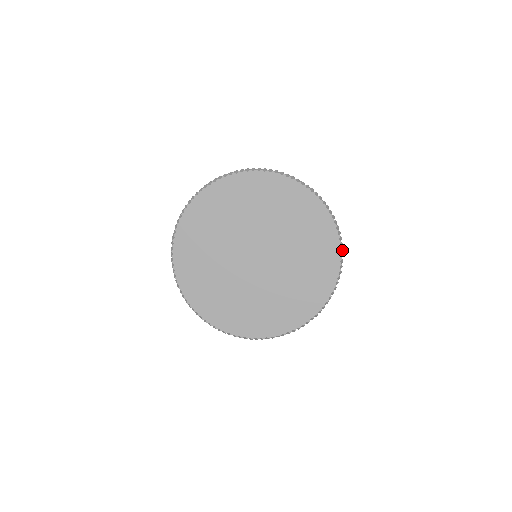
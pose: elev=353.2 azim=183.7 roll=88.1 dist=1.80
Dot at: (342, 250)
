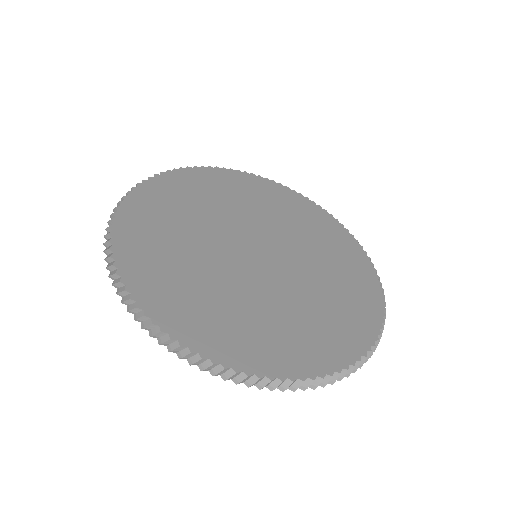
Dot at: occluded
